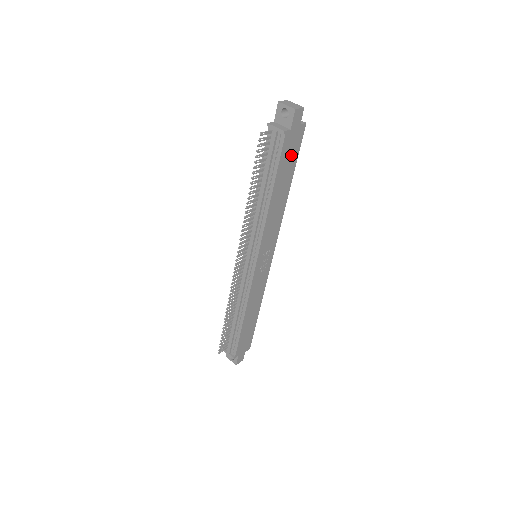
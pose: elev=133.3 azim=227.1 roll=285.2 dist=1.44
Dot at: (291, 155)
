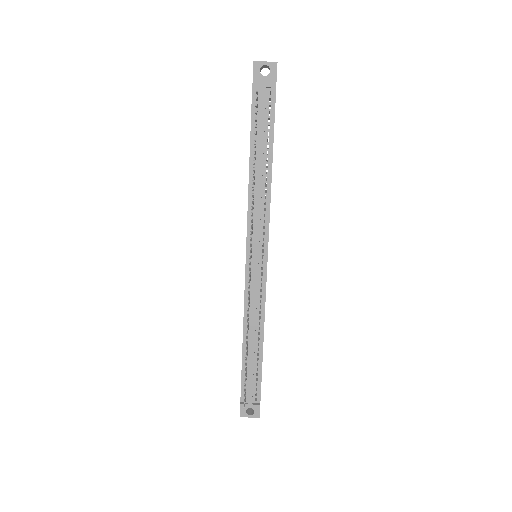
Dot at: occluded
